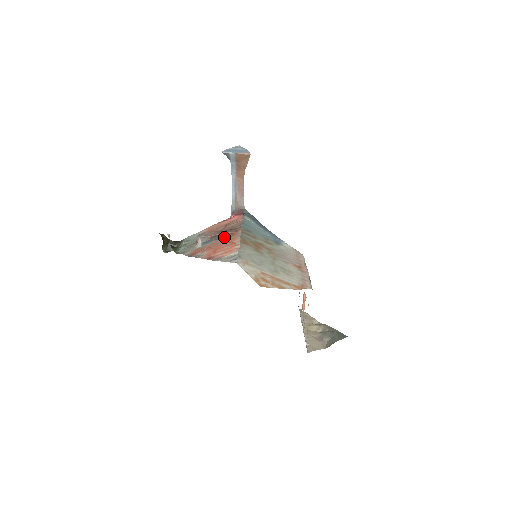
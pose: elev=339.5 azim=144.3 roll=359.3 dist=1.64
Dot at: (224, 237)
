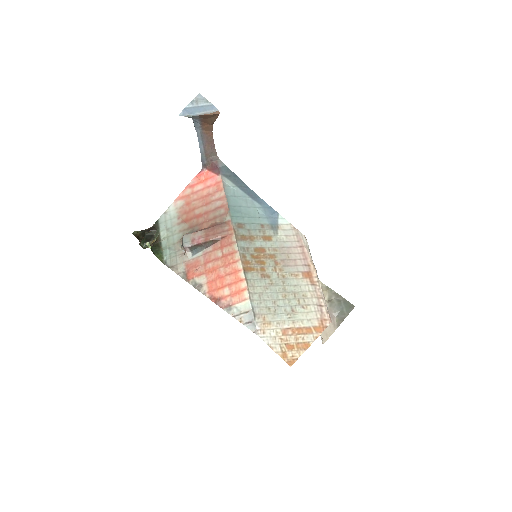
Dot at: (216, 244)
